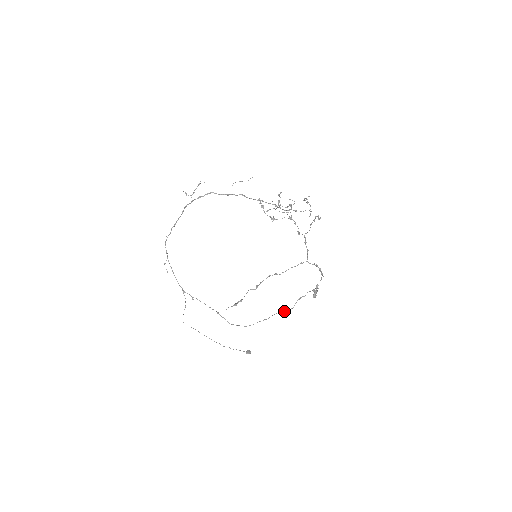
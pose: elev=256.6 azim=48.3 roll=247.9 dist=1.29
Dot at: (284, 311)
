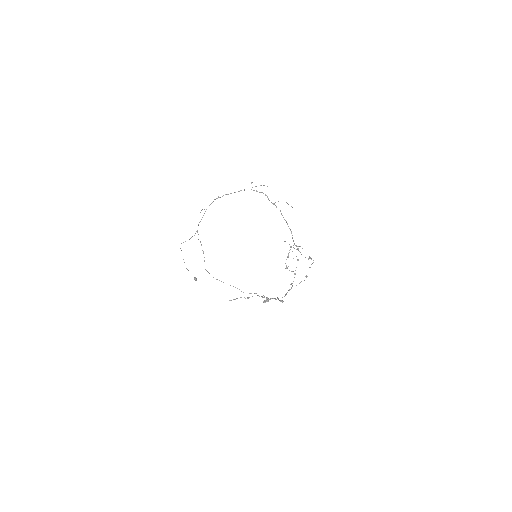
Dot at: (241, 291)
